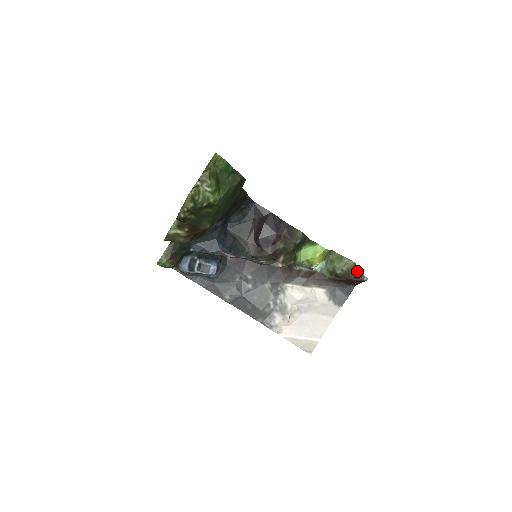
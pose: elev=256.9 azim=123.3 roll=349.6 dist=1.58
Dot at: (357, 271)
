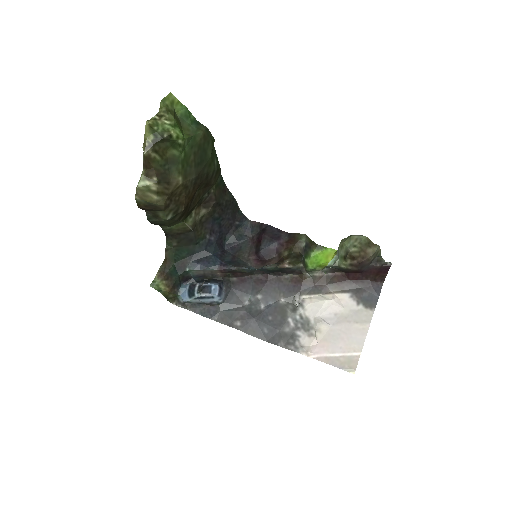
Dot at: (373, 247)
